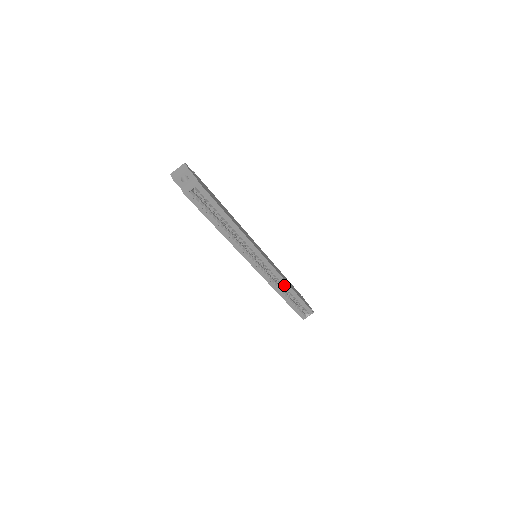
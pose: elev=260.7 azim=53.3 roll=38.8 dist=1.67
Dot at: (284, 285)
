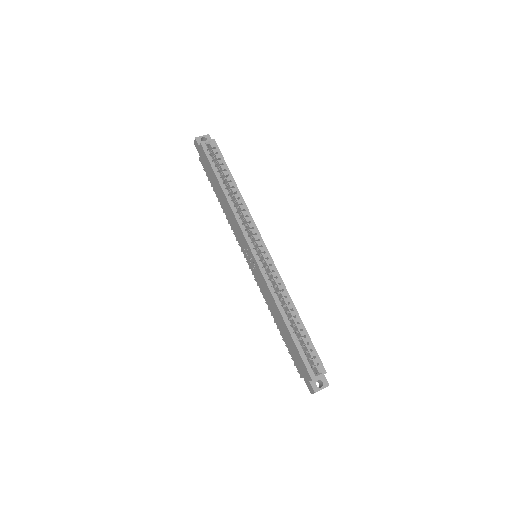
Dot at: (285, 298)
